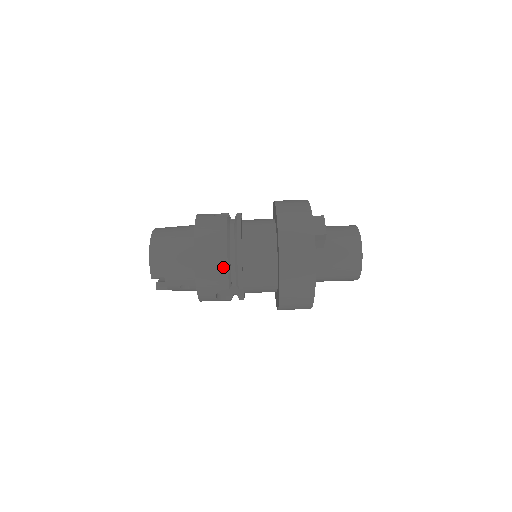
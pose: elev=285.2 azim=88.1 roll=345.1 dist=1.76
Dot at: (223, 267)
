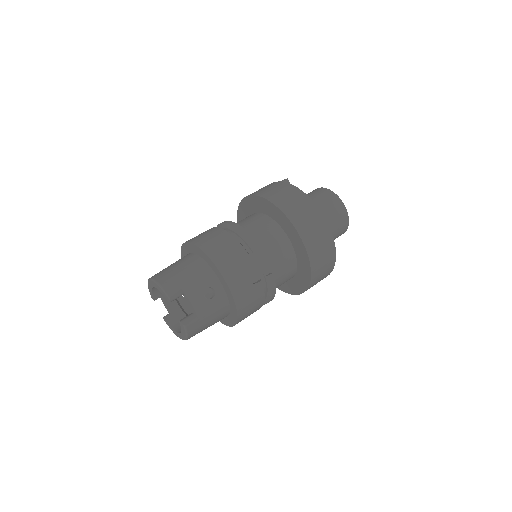
Dot at: (228, 238)
